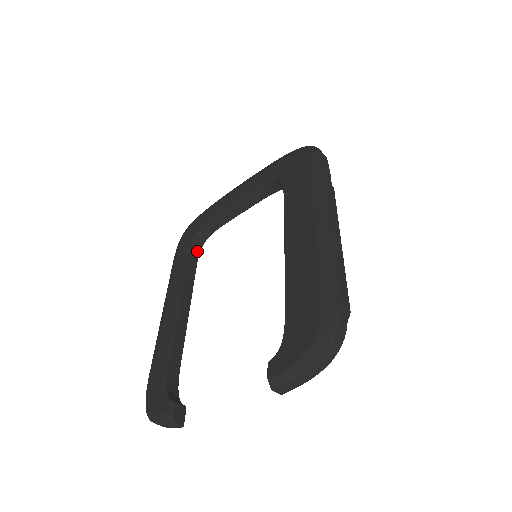
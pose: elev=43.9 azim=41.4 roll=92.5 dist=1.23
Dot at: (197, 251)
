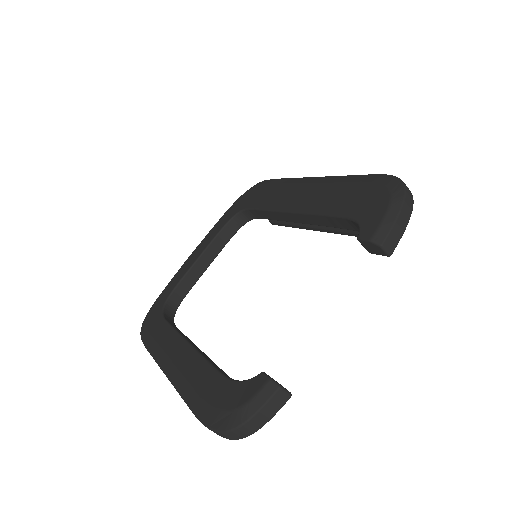
Dot at: (171, 321)
